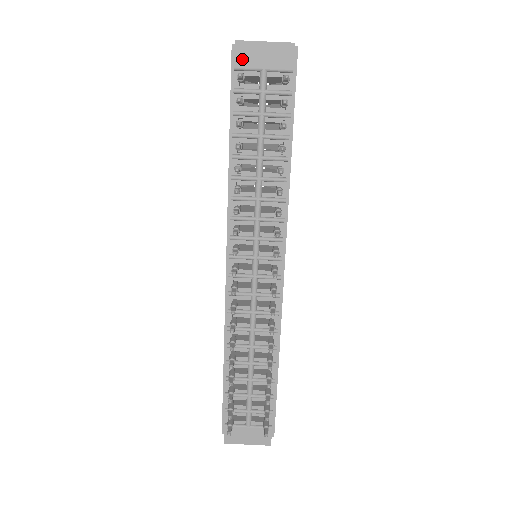
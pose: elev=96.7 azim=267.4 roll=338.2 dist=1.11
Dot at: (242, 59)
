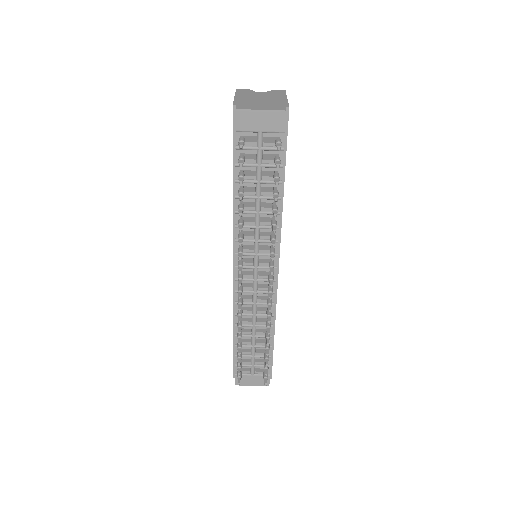
Dot at: (242, 124)
